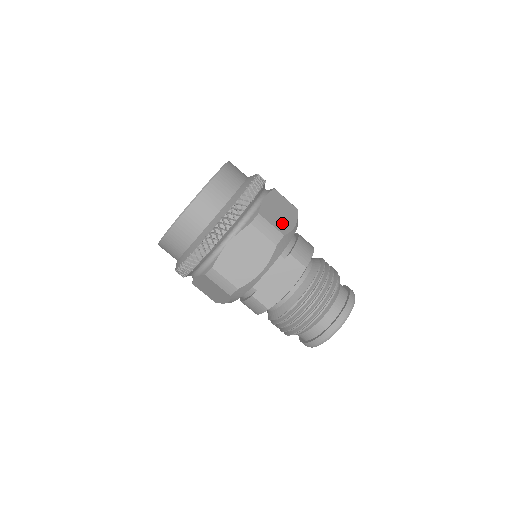
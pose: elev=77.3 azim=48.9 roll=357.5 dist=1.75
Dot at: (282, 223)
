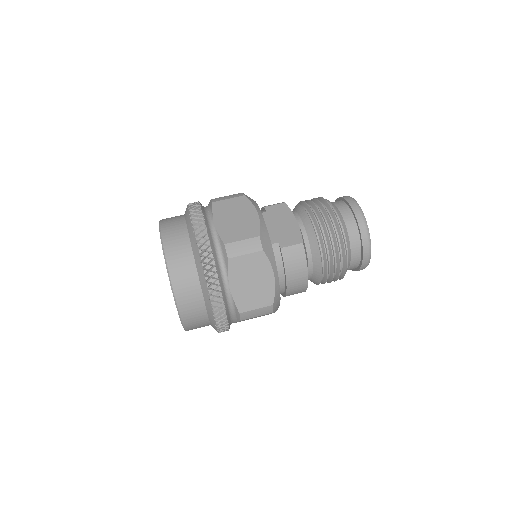
Dot at: occluded
